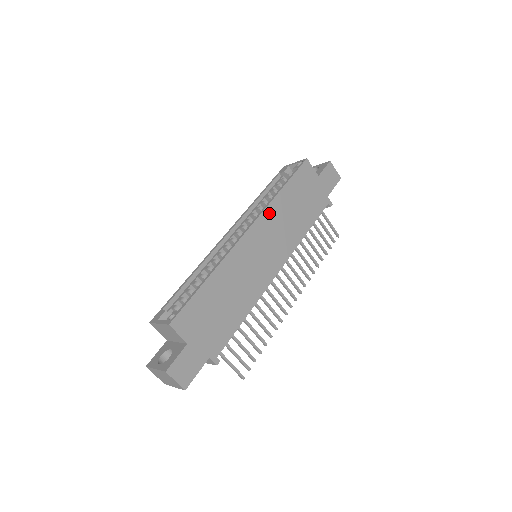
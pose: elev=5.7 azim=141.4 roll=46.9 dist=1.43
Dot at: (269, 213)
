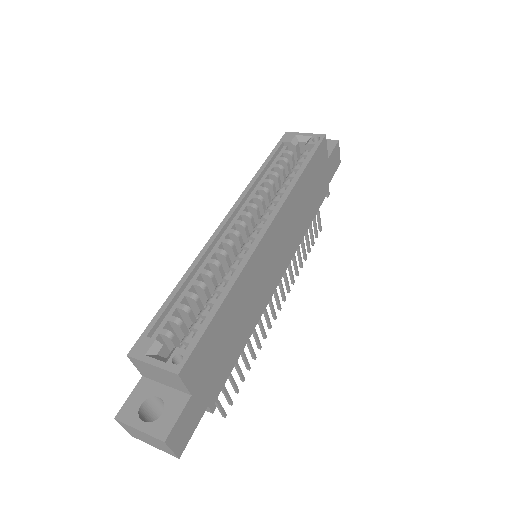
Dot at: (287, 205)
